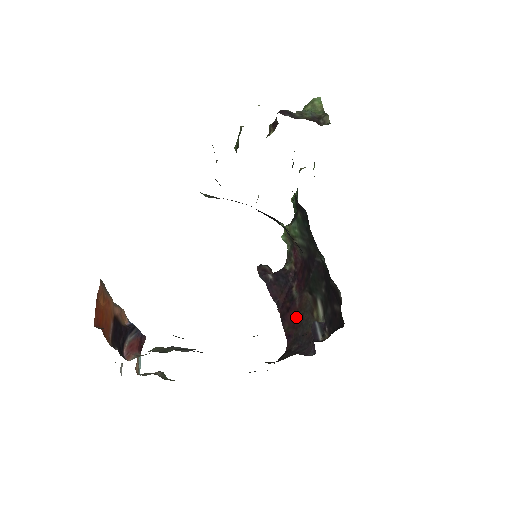
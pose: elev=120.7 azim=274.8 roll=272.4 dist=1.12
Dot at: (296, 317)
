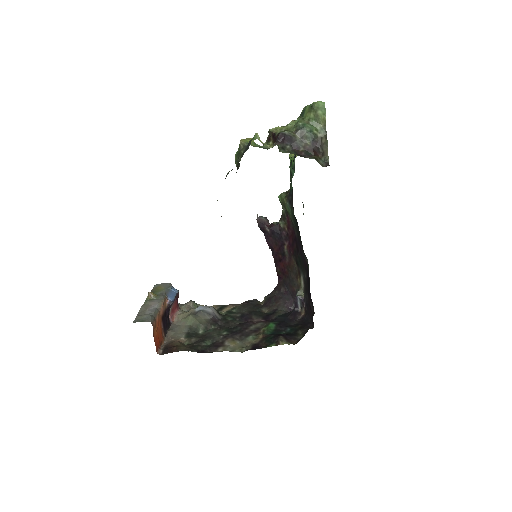
Dot at: (285, 269)
